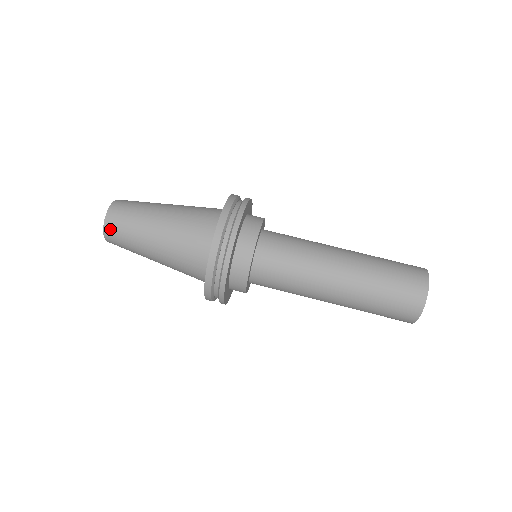
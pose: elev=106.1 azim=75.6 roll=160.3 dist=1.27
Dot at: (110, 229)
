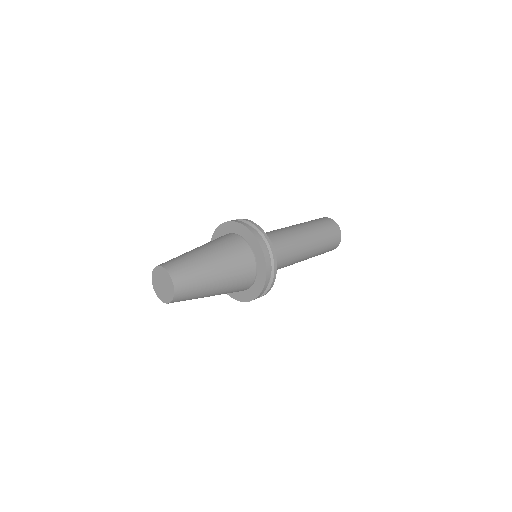
Dot at: (172, 268)
